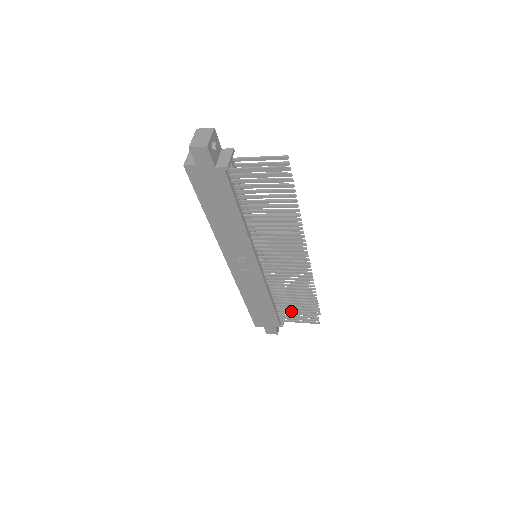
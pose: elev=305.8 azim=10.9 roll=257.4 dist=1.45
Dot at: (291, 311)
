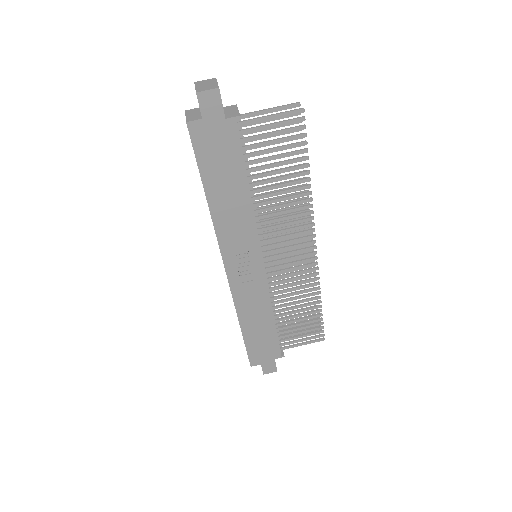
Dot at: (294, 330)
